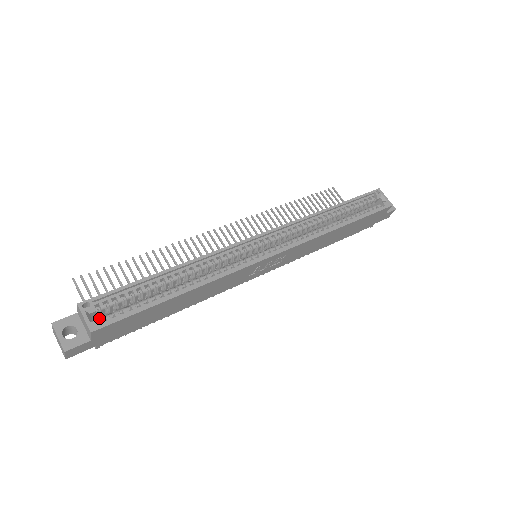
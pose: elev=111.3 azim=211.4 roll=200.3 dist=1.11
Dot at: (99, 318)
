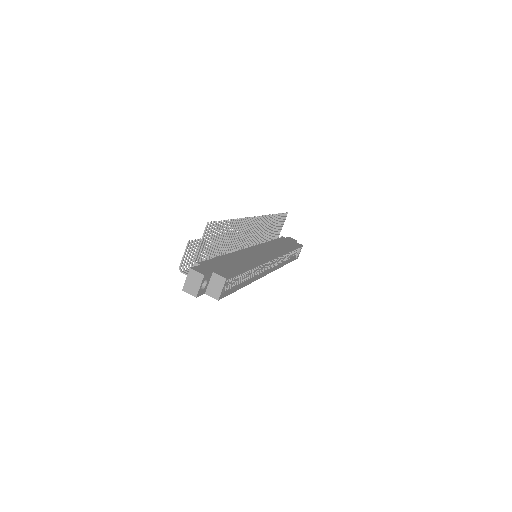
Dot at: (224, 292)
